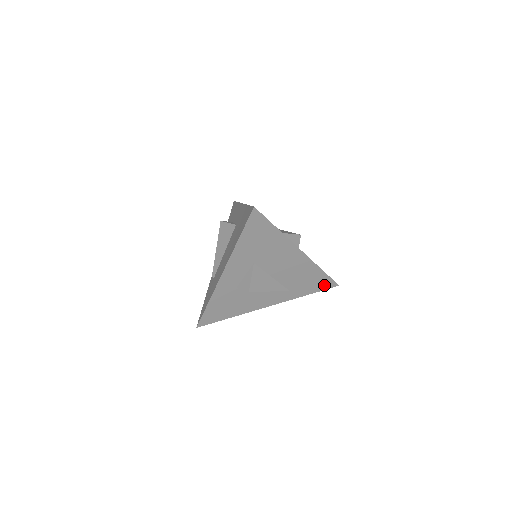
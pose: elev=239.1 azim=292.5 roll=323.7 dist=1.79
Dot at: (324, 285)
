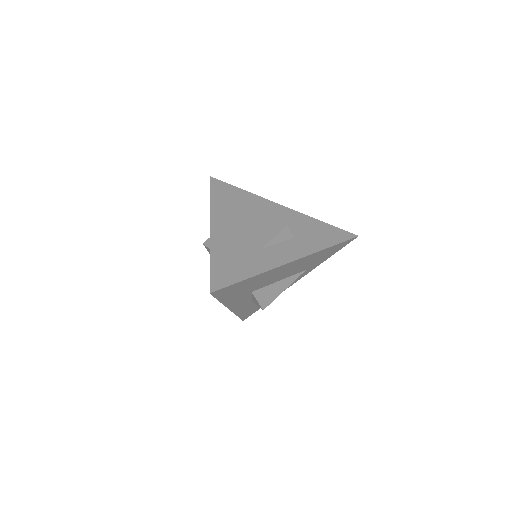
Dot at: (341, 246)
